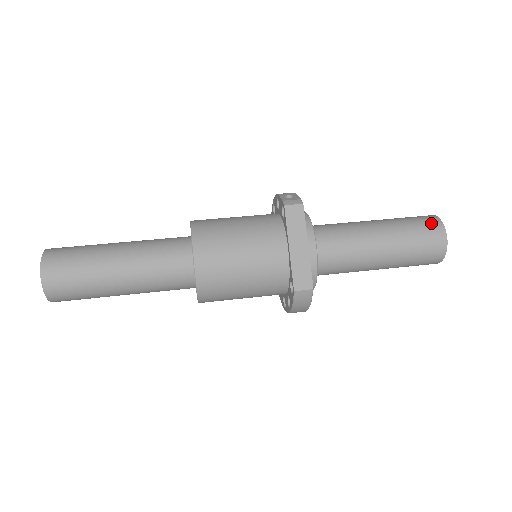
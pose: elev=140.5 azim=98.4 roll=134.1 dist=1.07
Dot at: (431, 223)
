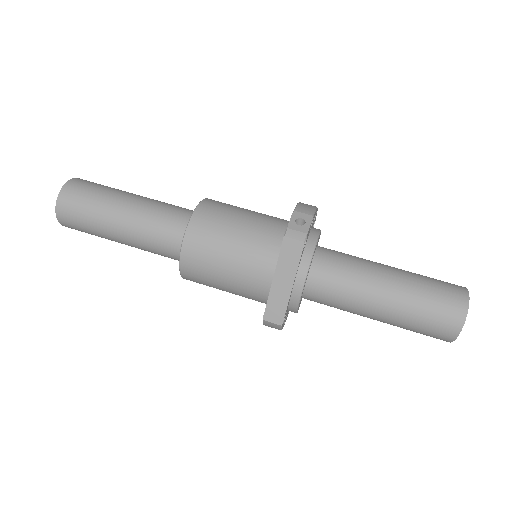
Dot at: (453, 306)
